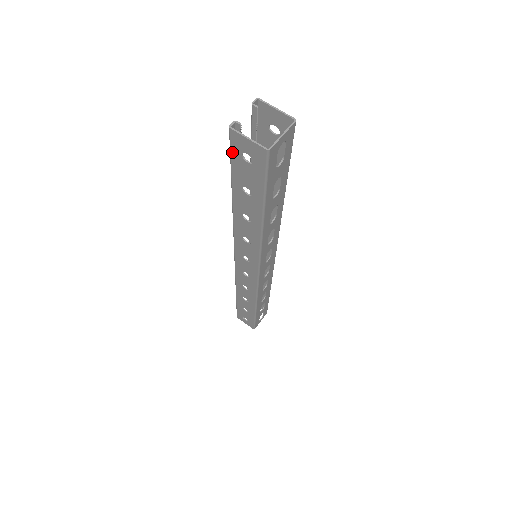
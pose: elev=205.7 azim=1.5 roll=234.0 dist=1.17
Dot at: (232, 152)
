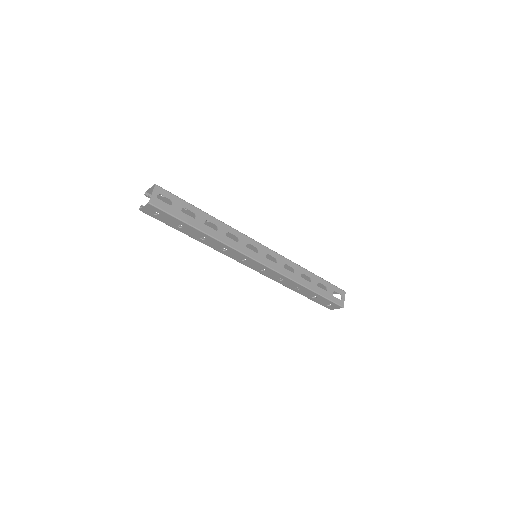
Dot at: (154, 217)
